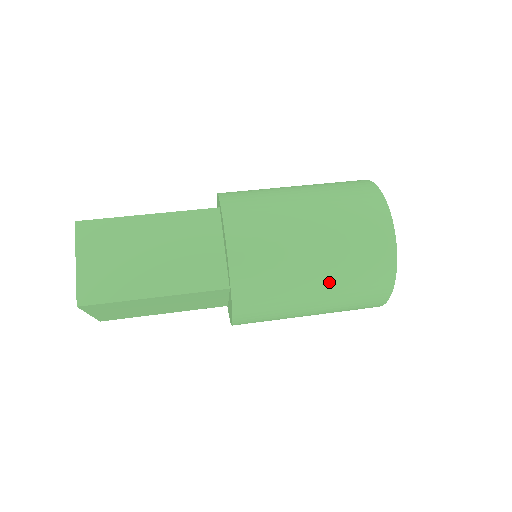
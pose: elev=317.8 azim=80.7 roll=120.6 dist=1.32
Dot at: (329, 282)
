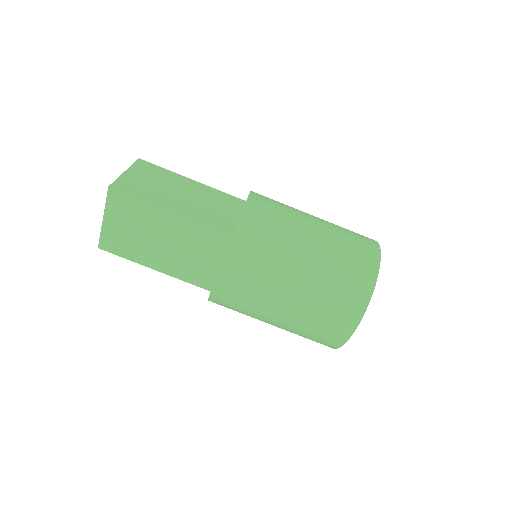
Dot at: (282, 328)
